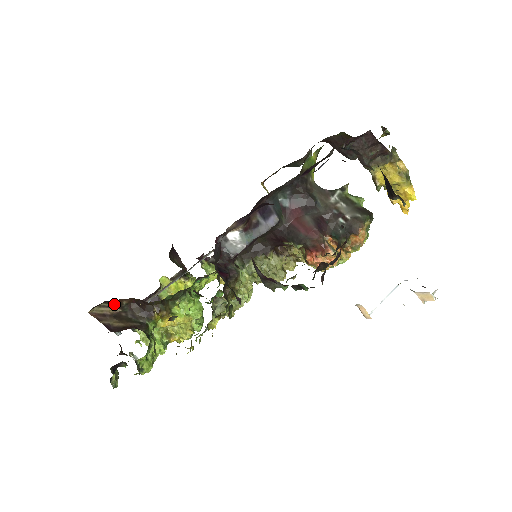
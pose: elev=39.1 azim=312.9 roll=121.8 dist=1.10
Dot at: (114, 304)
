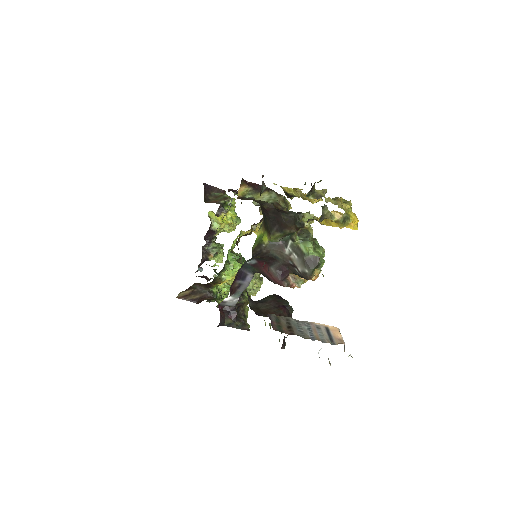
Dot at: (187, 290)
